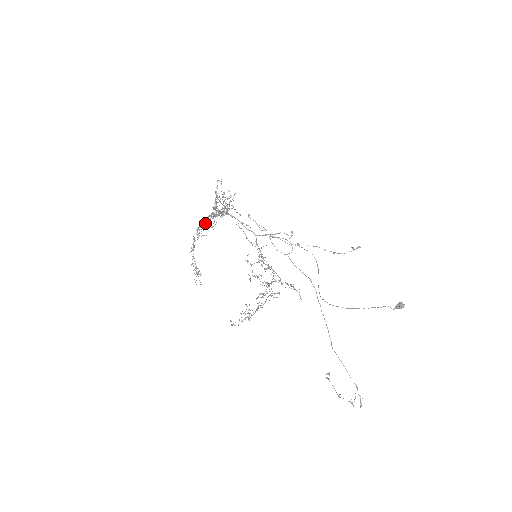
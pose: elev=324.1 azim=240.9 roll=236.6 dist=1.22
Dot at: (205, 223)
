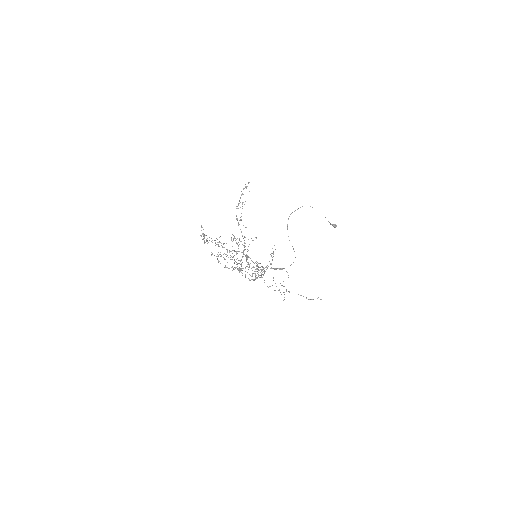
Dot at: (223, 243)
